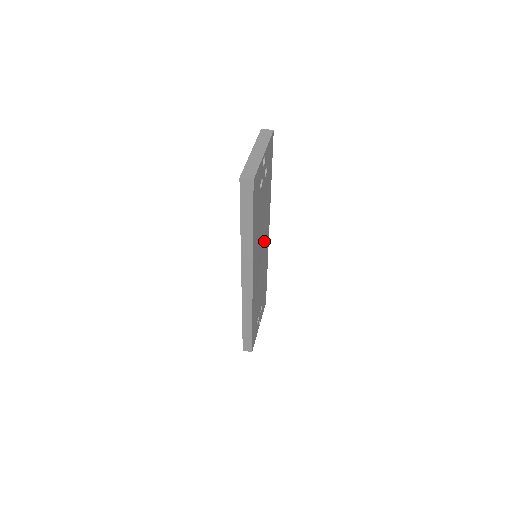
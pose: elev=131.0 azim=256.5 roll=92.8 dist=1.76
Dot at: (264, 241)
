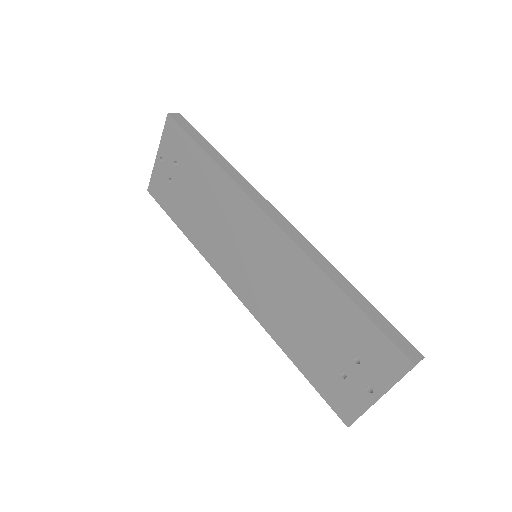
Dot at: occluded
